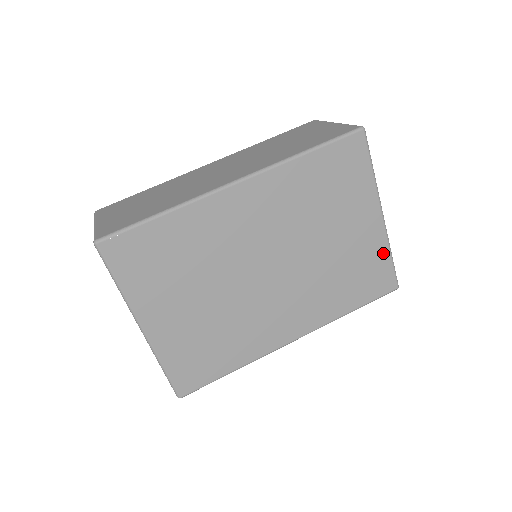
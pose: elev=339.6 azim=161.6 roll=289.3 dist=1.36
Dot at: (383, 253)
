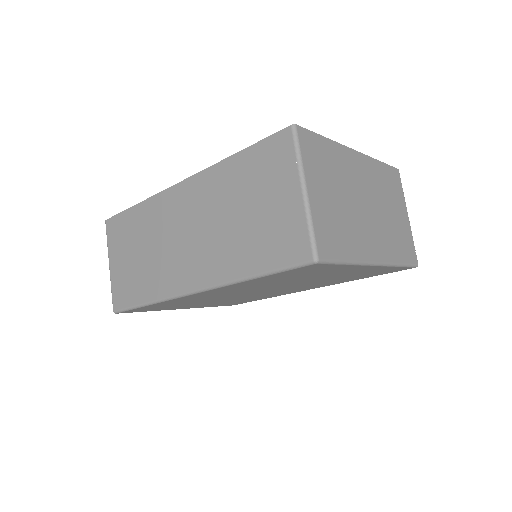
Dot at: (387, 268)
